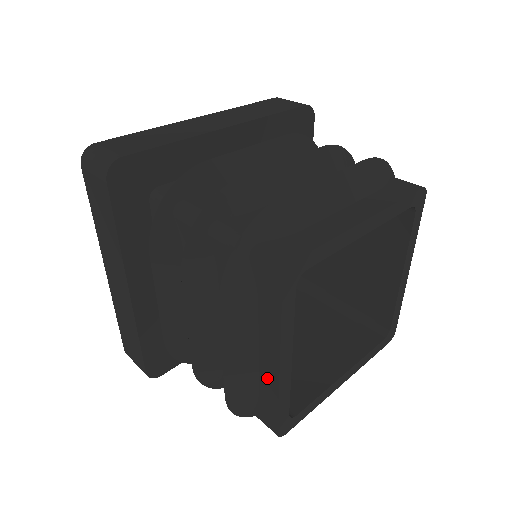
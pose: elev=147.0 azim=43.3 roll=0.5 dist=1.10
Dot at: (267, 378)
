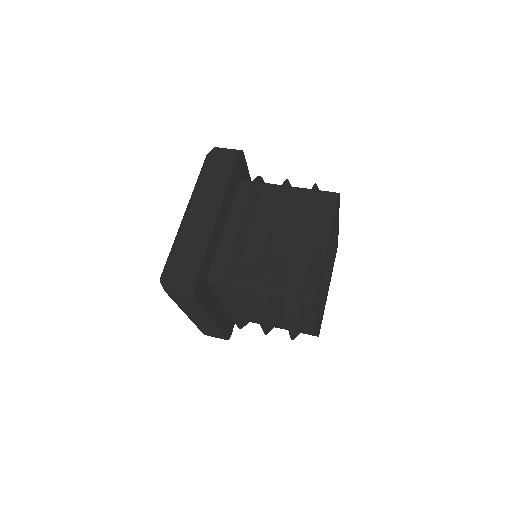
Dot at: (309, 325)
